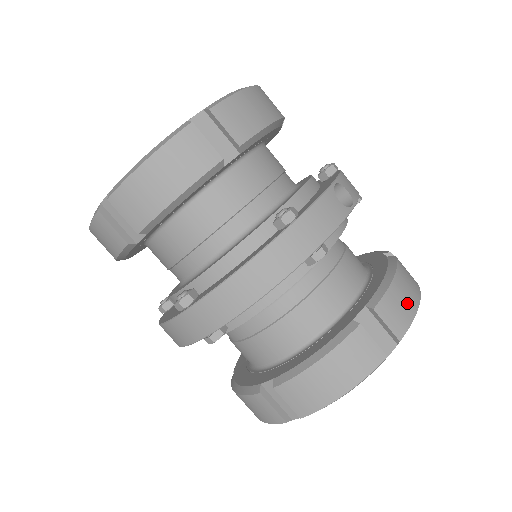
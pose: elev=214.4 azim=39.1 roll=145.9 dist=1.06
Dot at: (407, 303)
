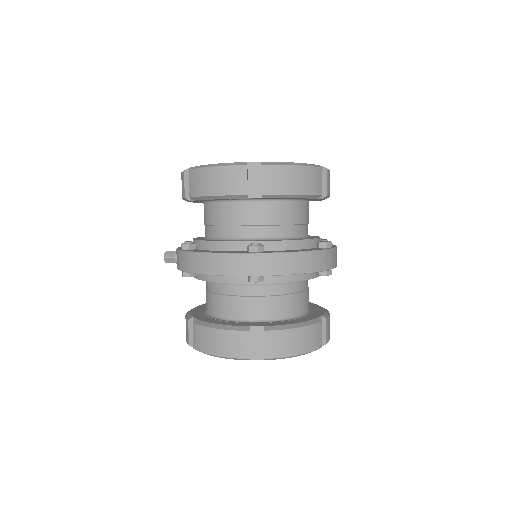
Dot at: occluded
